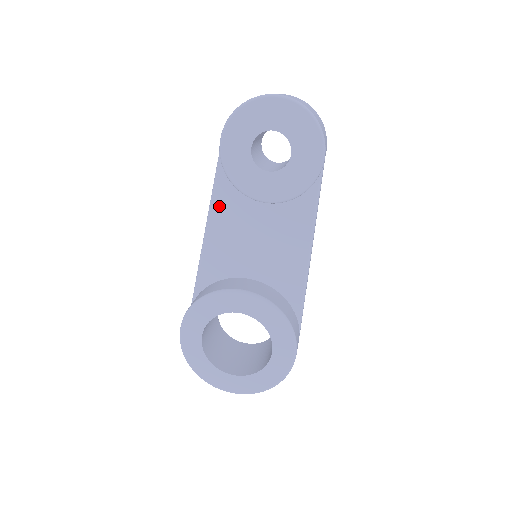
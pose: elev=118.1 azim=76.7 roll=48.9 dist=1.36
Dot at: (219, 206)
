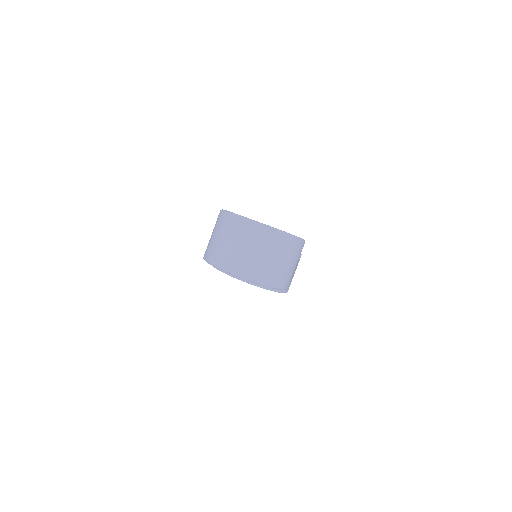
Dot at: occluded
